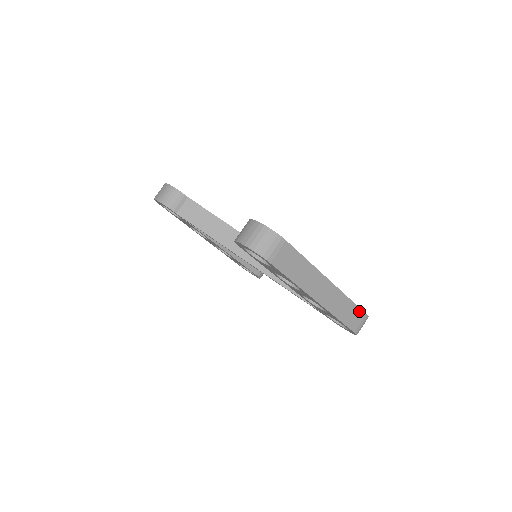
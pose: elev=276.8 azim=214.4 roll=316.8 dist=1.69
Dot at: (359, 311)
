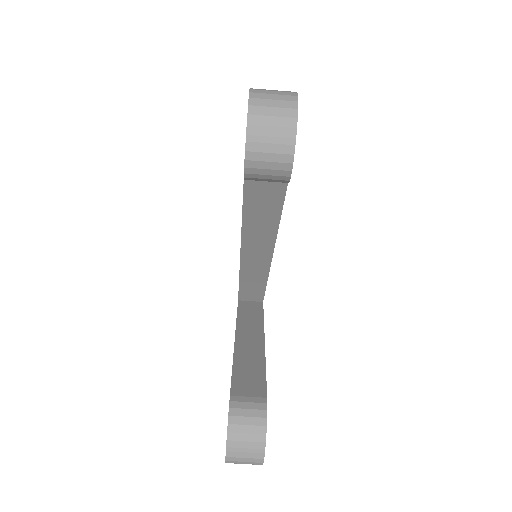
Dot at: occluded
